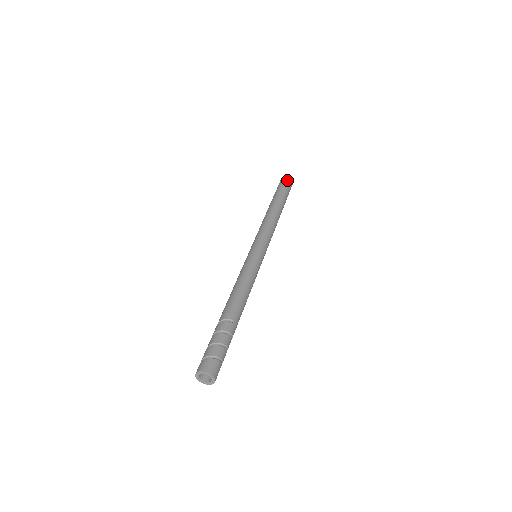
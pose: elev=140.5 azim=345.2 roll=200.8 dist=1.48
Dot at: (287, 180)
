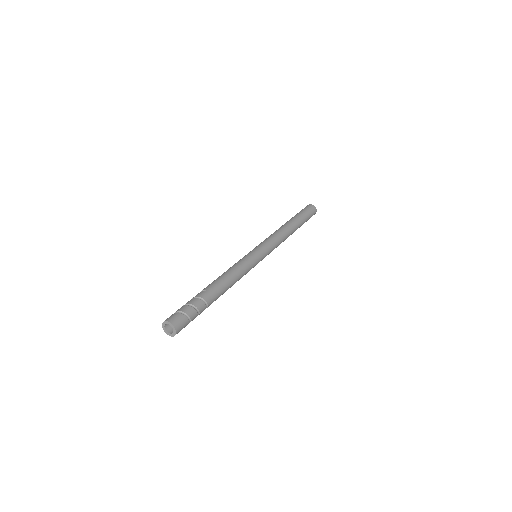
Dot at: (306, 206)
